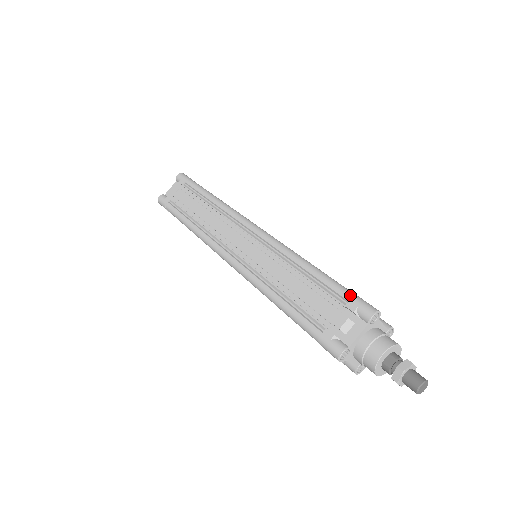
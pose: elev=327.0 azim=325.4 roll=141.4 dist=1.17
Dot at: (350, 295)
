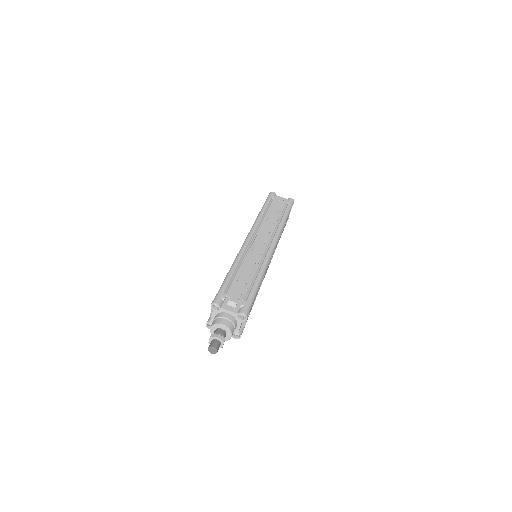
Dot at: (250, 301)
